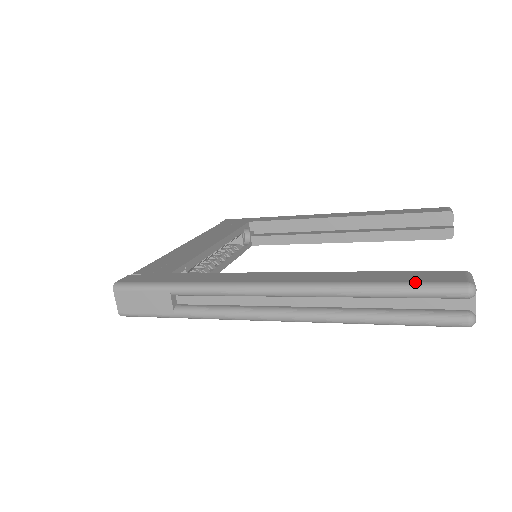
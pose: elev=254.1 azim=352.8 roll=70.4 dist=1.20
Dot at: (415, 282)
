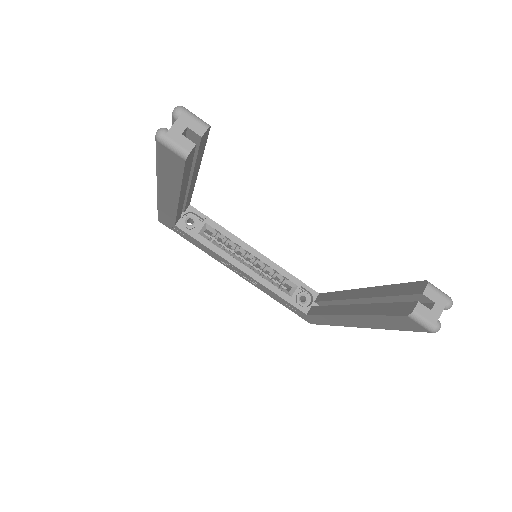
Dot at: occluded
